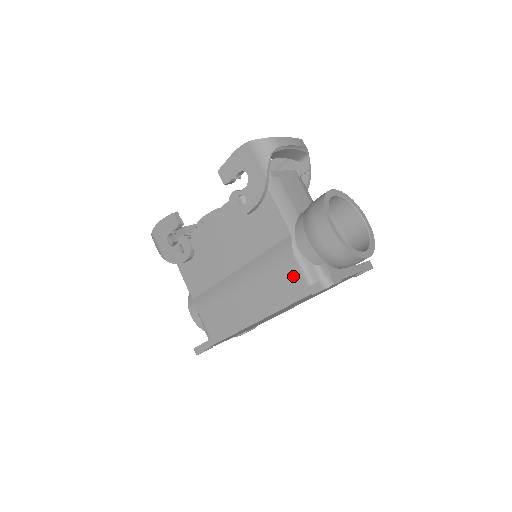
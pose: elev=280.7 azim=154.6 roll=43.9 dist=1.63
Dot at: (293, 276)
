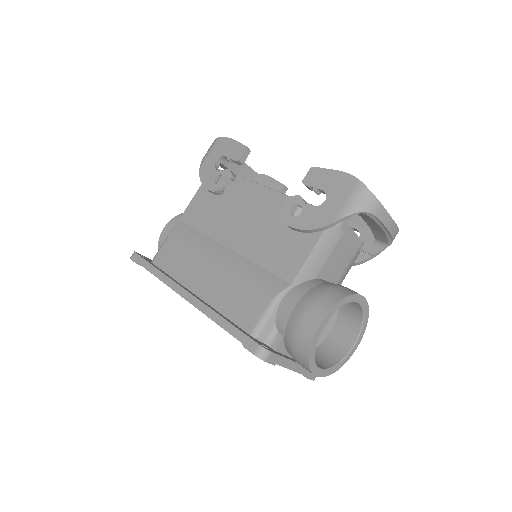
Dot at: (252, 312)
